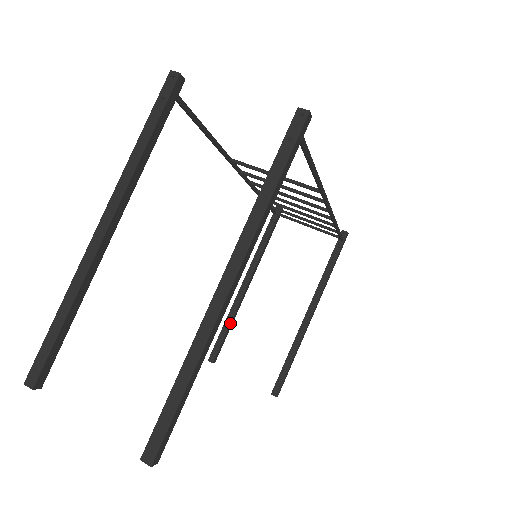
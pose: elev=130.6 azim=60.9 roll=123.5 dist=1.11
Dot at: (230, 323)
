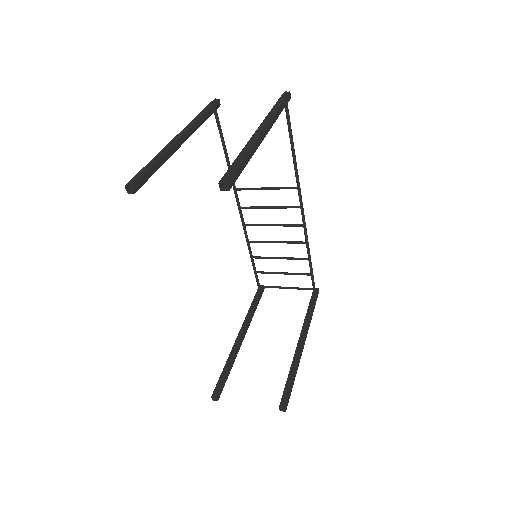
Dot at: (230, 363)
